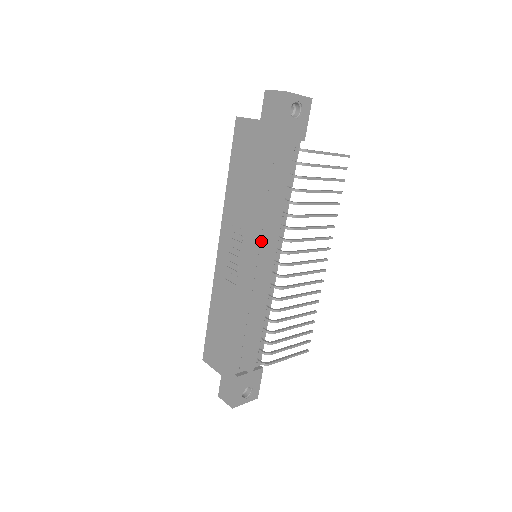
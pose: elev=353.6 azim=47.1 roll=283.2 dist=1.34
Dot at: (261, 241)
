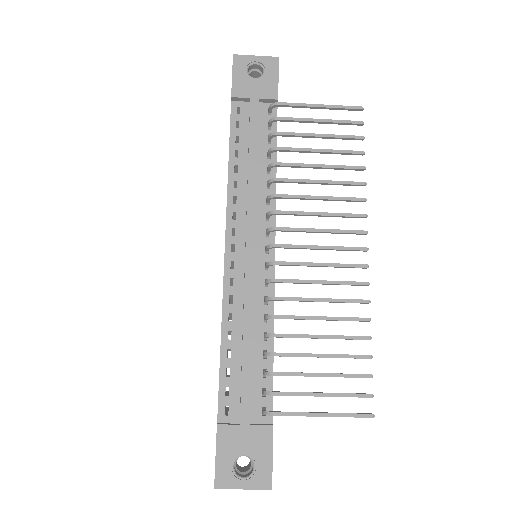
Dot at: occluded
